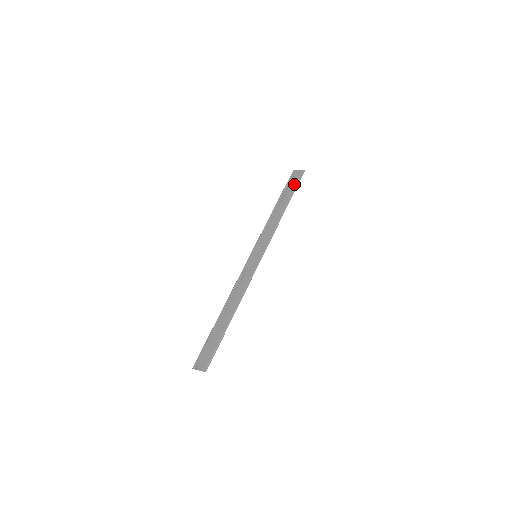
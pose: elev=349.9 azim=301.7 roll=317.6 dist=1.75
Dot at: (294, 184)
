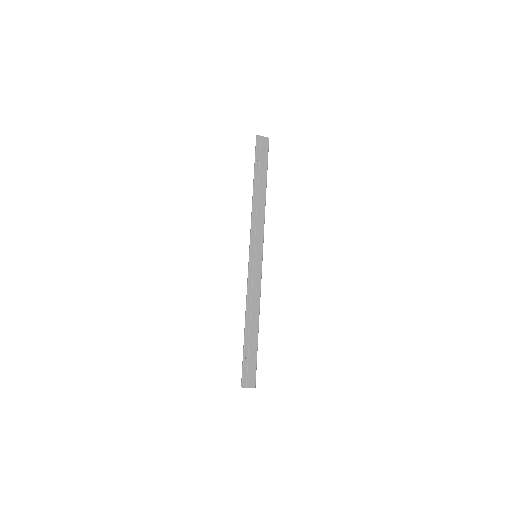
Dot at: (265, 158)
